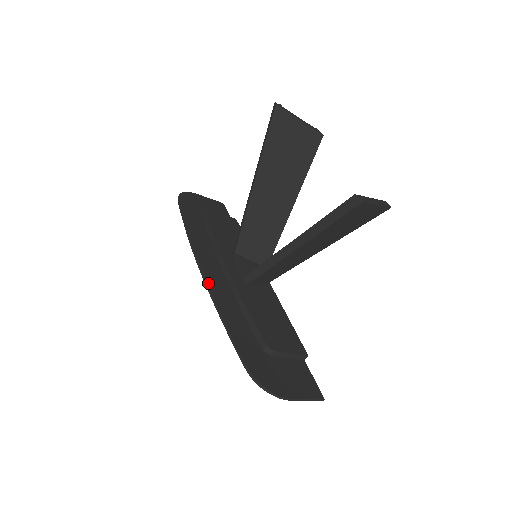
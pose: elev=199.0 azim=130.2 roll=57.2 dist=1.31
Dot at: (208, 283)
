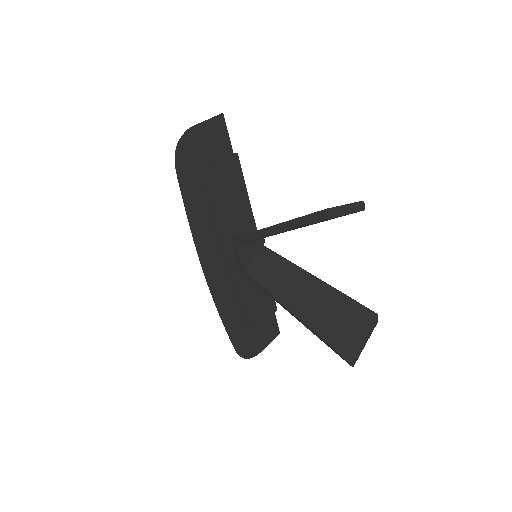
Dot at: (212, 291)
